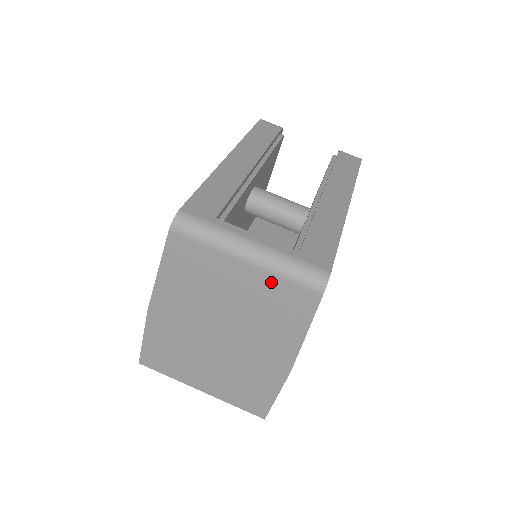
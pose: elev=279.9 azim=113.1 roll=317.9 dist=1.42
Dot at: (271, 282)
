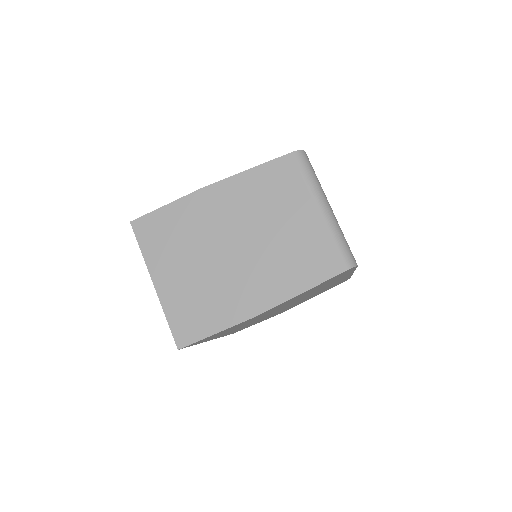
Dot at: (321, 236)
